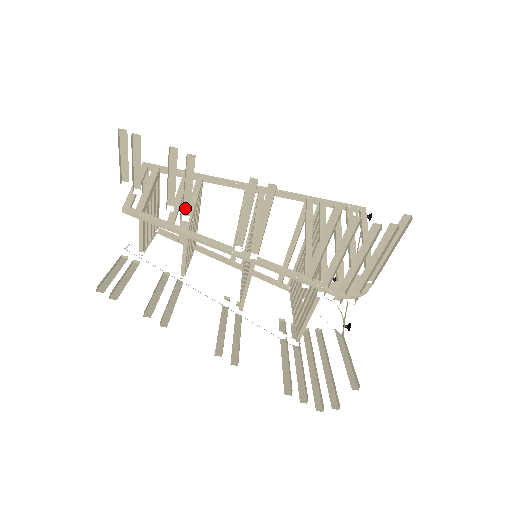
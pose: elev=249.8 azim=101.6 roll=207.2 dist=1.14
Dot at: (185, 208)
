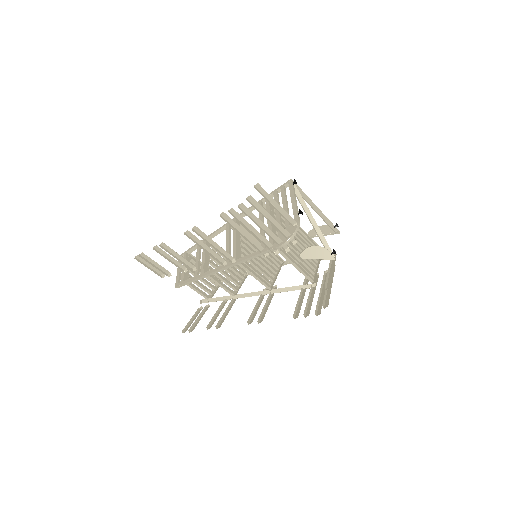
Dot at: (189, 265)
